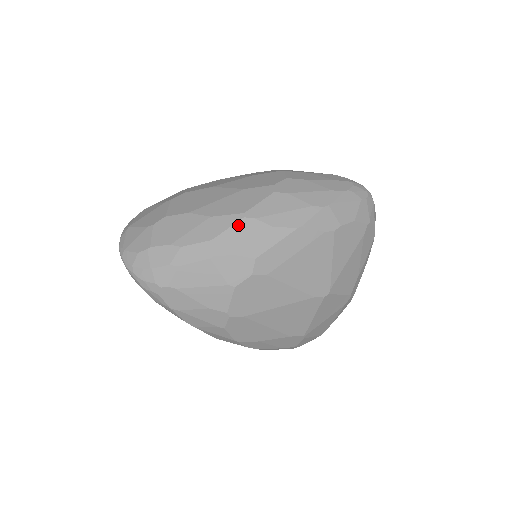
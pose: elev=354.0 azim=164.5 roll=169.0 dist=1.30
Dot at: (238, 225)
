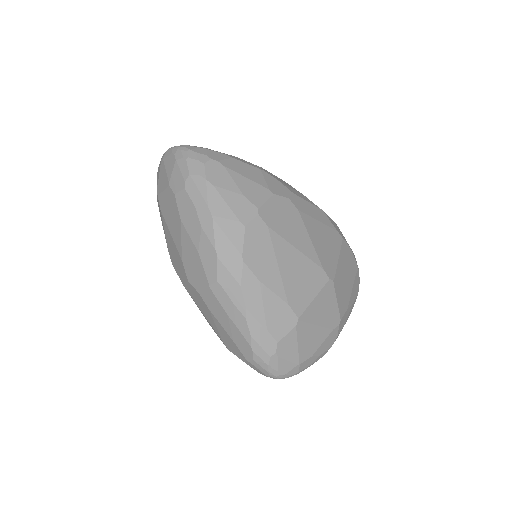
Dot at: (280, 179)
